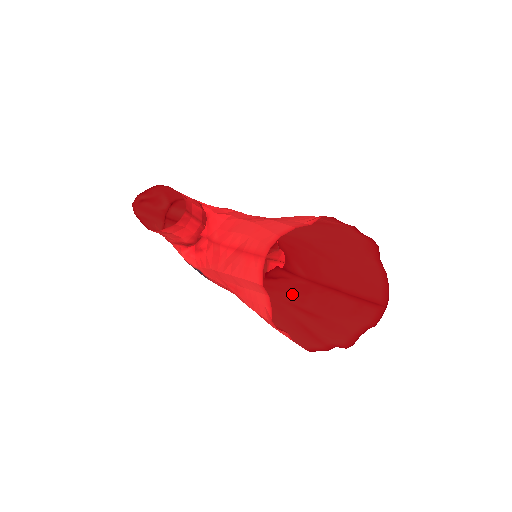
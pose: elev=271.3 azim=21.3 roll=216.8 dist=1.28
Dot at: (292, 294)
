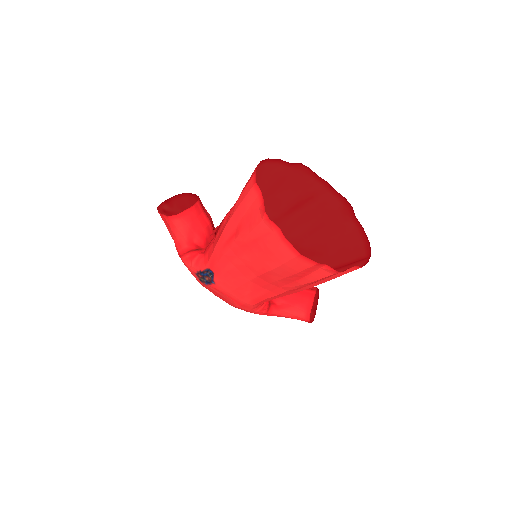
Dot at: occluded
